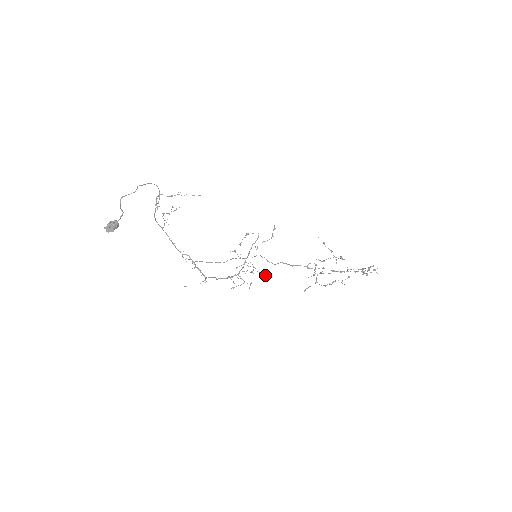
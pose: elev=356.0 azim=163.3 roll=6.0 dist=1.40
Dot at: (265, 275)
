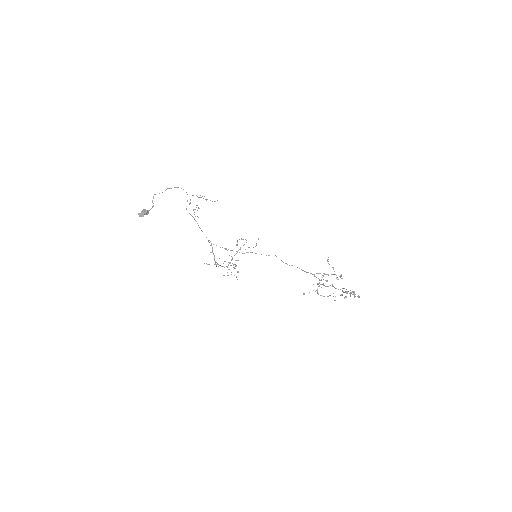
Dot at: occluded
